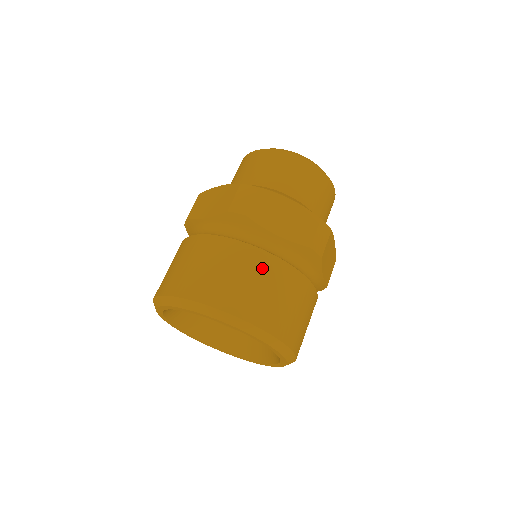
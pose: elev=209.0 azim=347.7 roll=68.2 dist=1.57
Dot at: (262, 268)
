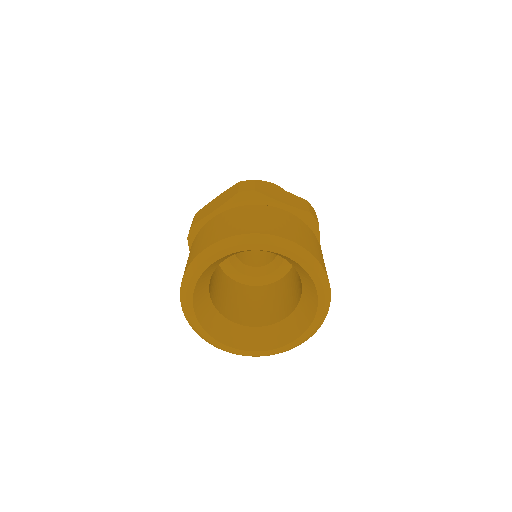
Dot at: (211, 225)
